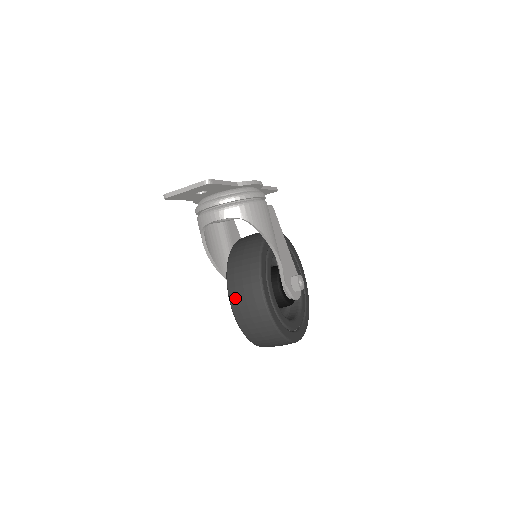
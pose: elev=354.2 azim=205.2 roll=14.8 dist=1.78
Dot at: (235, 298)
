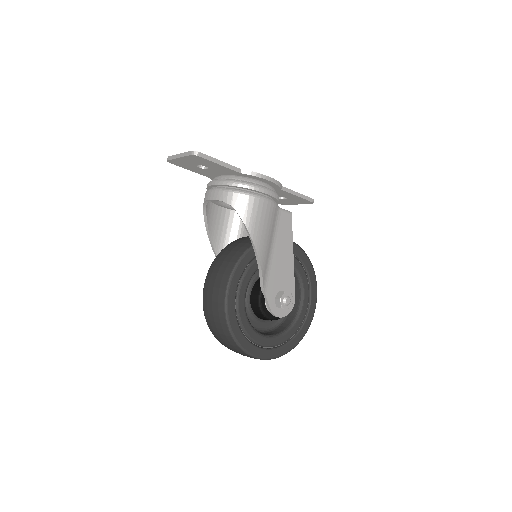
Dot at: (208, 283)
